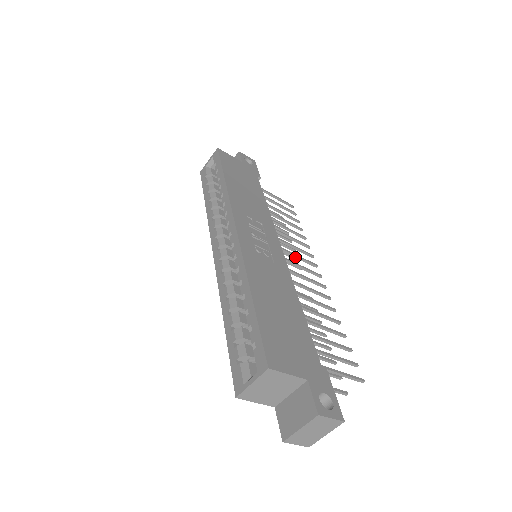
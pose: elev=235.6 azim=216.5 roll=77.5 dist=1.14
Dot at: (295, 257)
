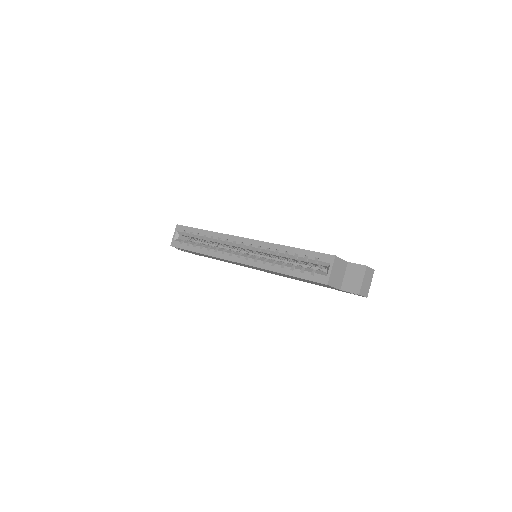
Dot at: occluded
